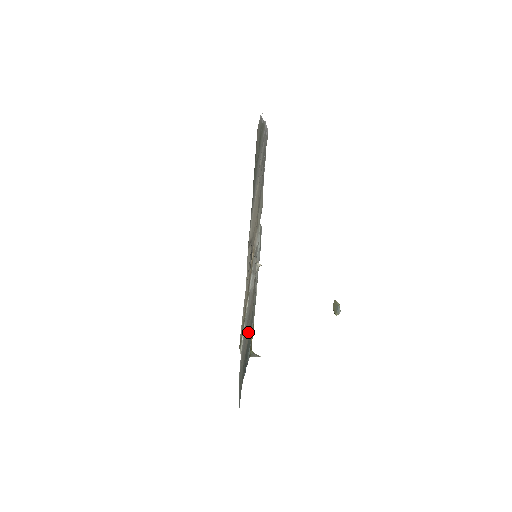
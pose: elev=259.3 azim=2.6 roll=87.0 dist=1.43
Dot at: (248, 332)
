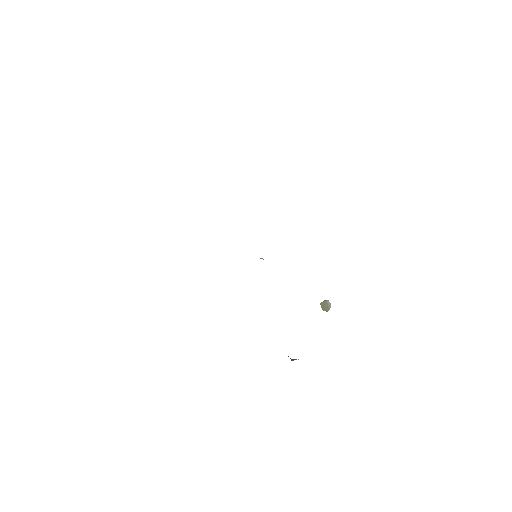
Dot at: occluded
